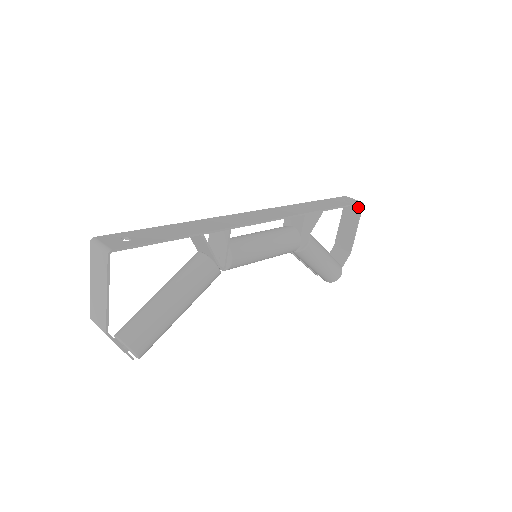
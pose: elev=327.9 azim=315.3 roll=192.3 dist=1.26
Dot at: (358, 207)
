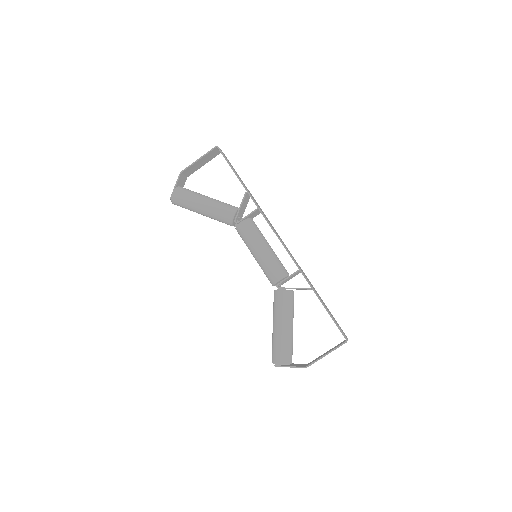
Dot at: (343, 343)
